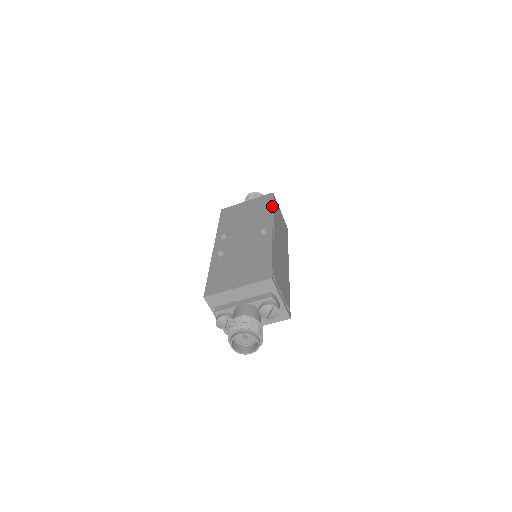
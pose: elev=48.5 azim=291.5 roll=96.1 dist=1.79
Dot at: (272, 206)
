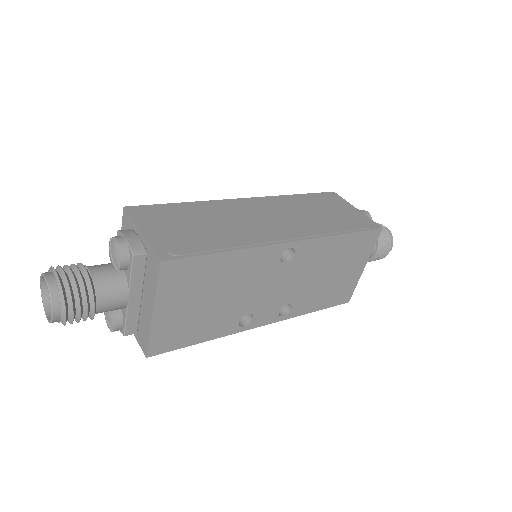
Dot at: (300, 194)
